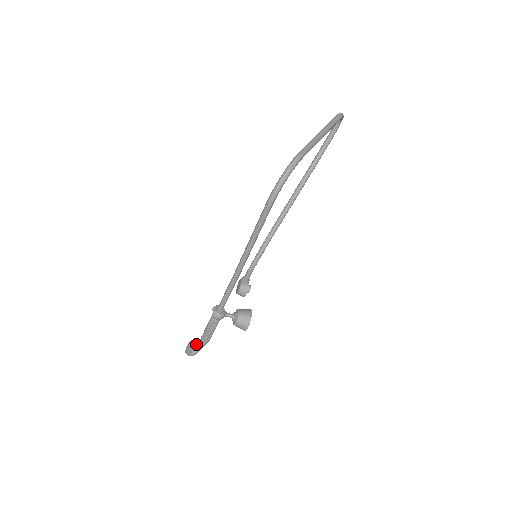
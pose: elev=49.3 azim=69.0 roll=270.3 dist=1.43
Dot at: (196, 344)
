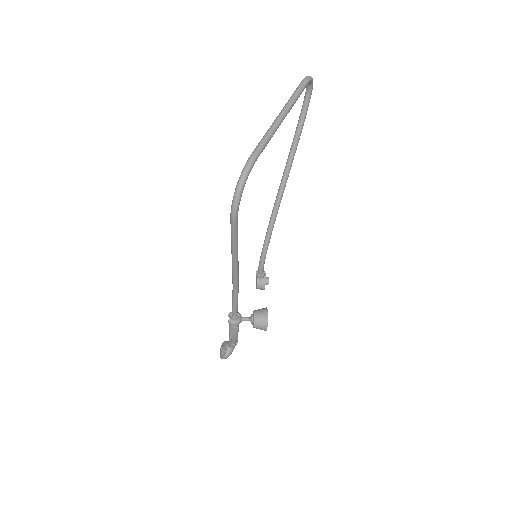
Dot at: (226, 347)
